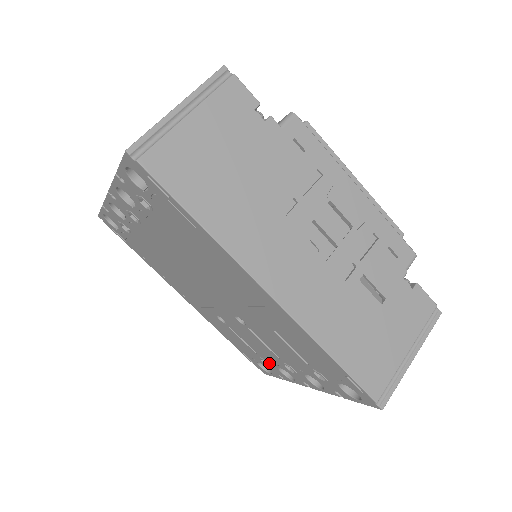
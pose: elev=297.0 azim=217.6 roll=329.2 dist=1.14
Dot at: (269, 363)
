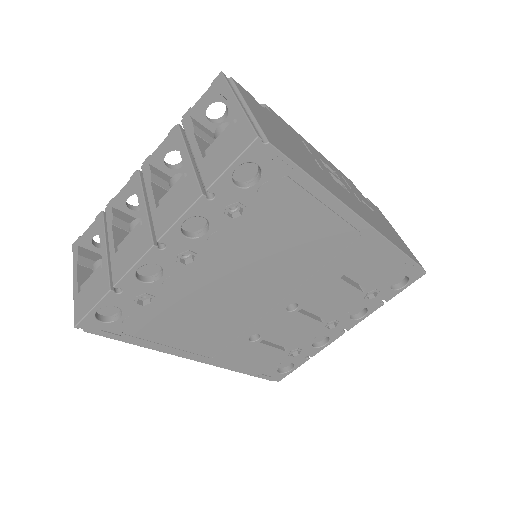
Dot at: (301, 349)
